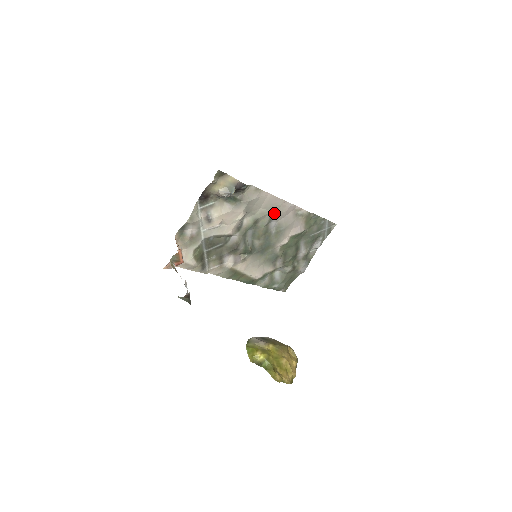
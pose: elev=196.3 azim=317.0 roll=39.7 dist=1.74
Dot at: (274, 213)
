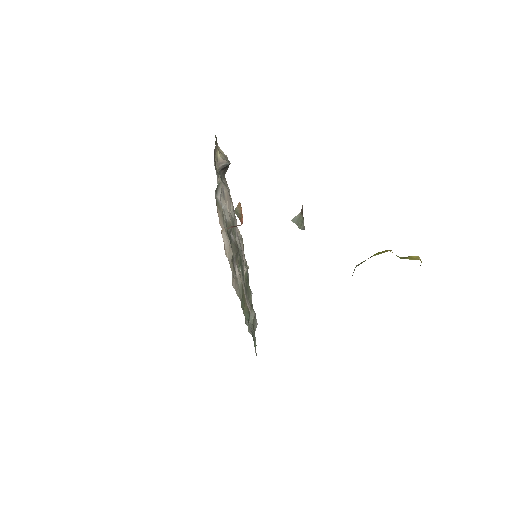
Dot at: occluded
